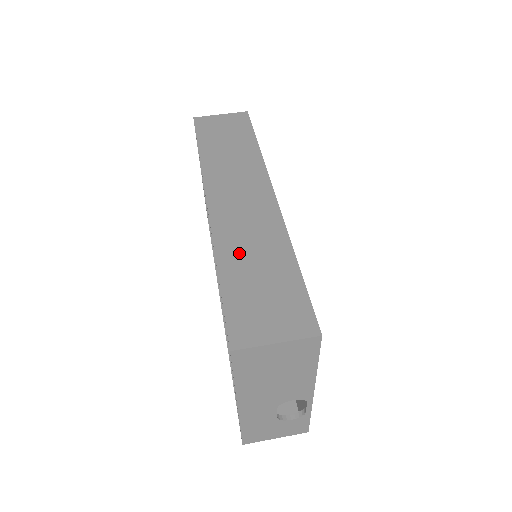
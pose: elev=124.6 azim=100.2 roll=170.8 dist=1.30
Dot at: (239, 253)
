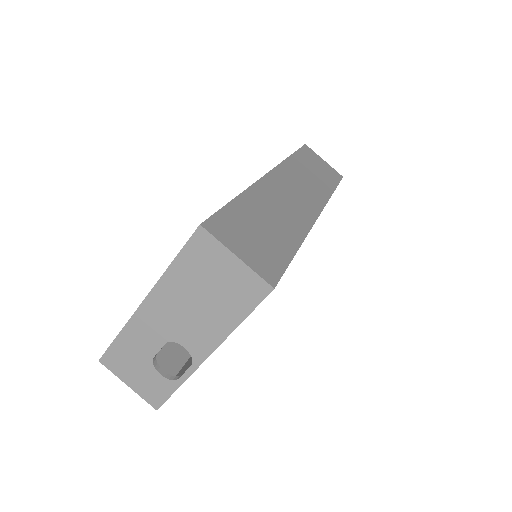
Dot at: (264, 205)
